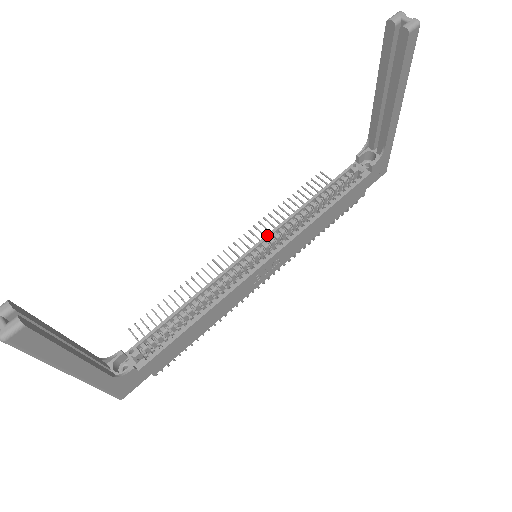
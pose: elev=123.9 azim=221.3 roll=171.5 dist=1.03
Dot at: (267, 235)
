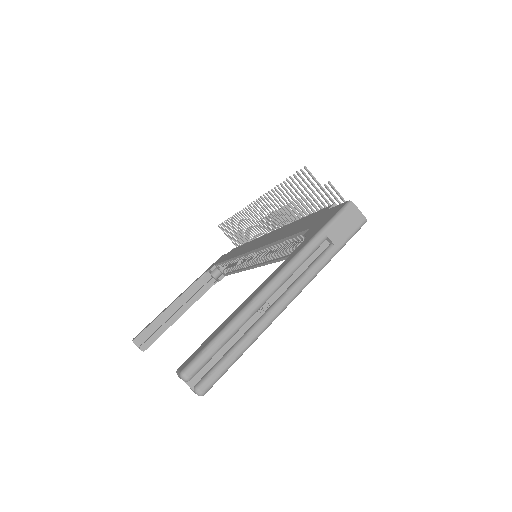
Dot at: (256, 249)
